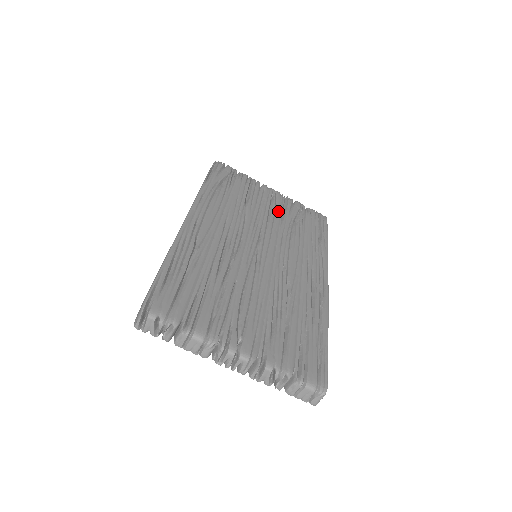
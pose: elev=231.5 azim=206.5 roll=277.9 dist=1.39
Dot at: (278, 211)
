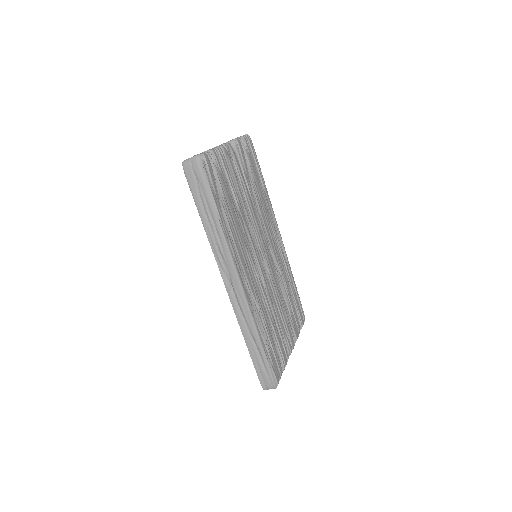
Dot at: (245, 183)
